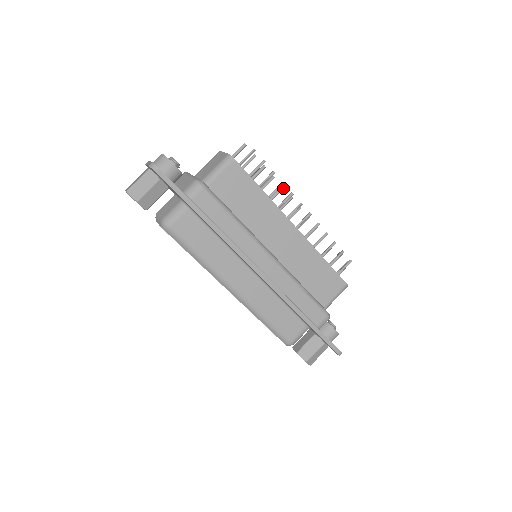
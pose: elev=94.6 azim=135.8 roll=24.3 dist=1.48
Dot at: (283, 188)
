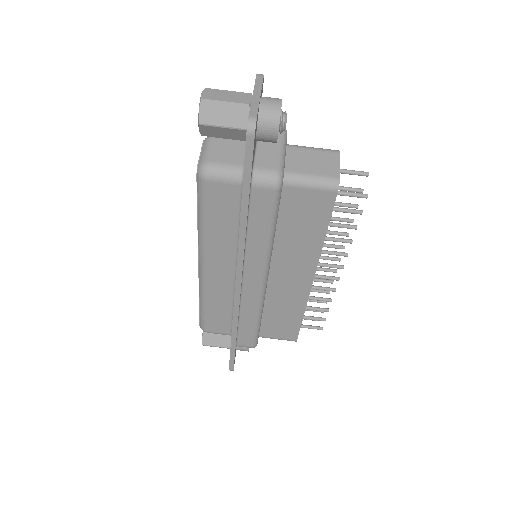
Dot at: (348, 236)
